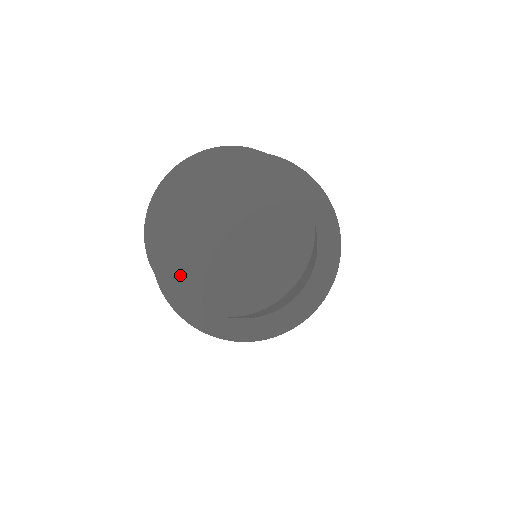
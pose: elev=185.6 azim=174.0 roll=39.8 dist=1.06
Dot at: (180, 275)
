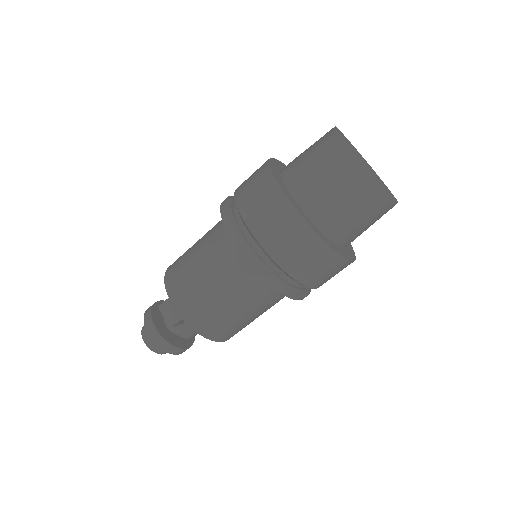
Dot at: (357, 154)
